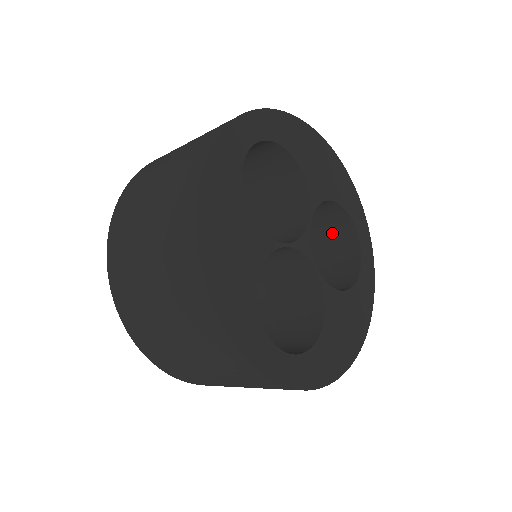
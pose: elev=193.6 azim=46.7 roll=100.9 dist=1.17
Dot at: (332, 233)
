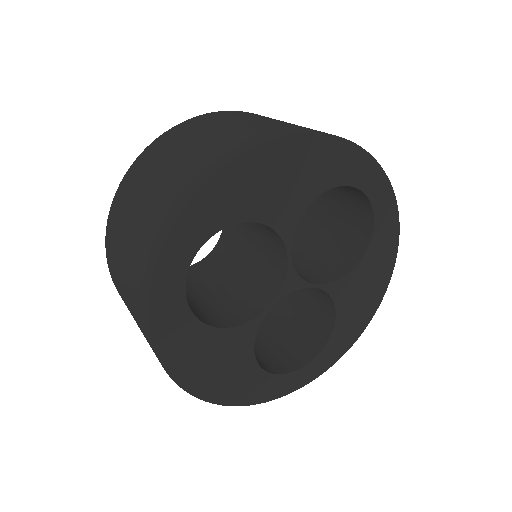
Dot at: occluded
